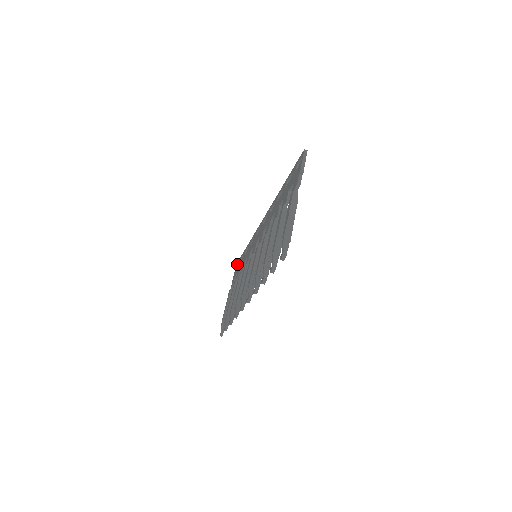
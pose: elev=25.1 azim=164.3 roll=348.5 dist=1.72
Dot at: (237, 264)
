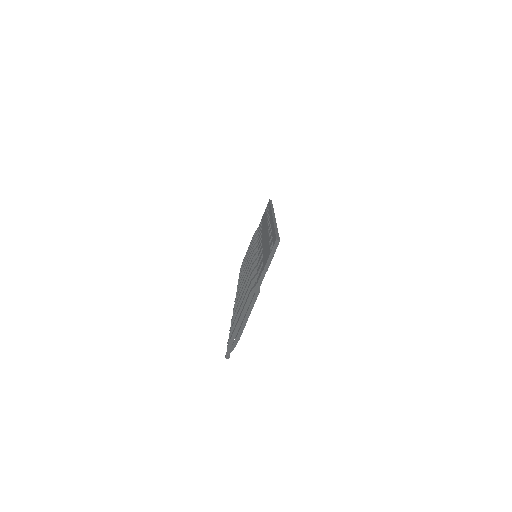
Dot at: (268, 203)
